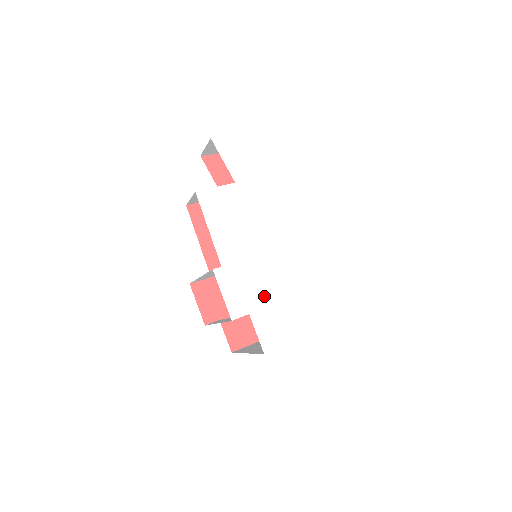
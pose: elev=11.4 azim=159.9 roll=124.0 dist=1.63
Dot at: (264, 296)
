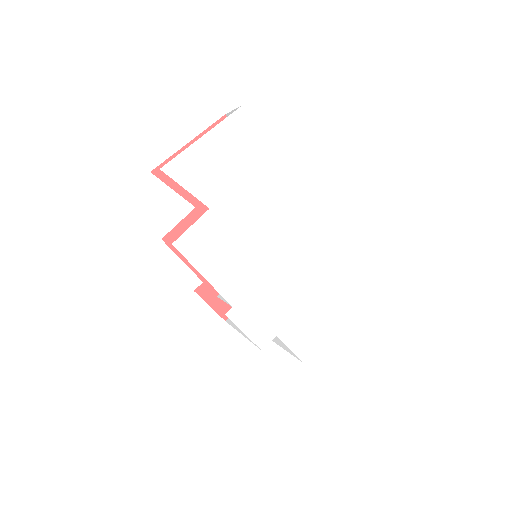
Dot at: (284, 311)
